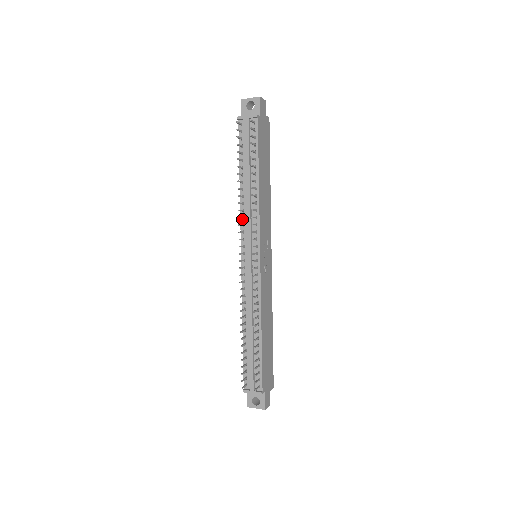
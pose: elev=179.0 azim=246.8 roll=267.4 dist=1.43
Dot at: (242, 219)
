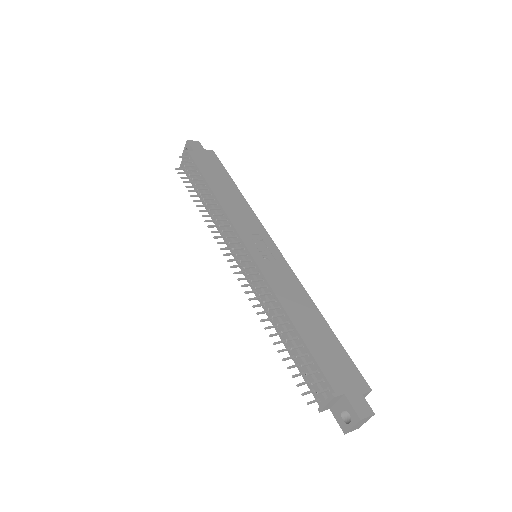
Dot at: (221, 234)
